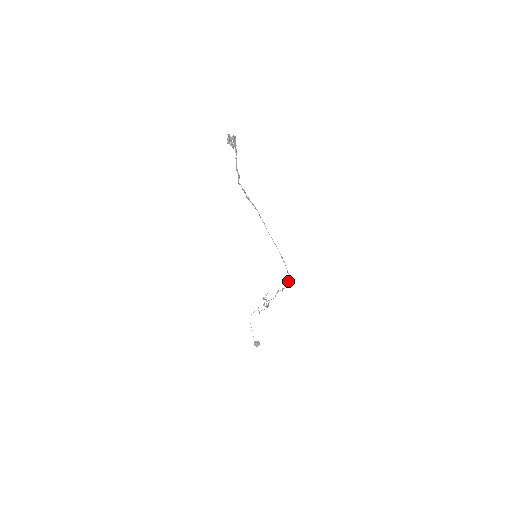
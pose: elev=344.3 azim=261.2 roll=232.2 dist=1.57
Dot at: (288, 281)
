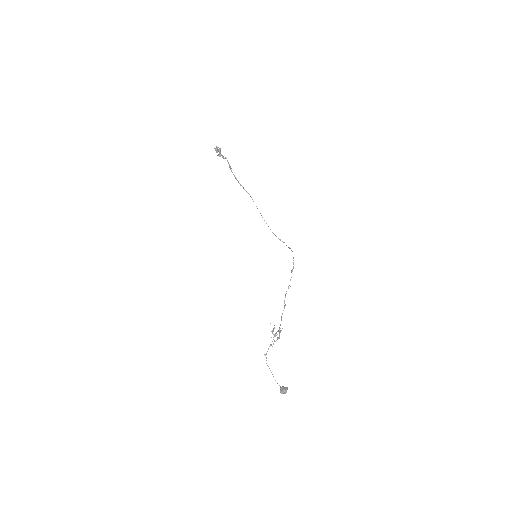
Dot at: (293, 262)
